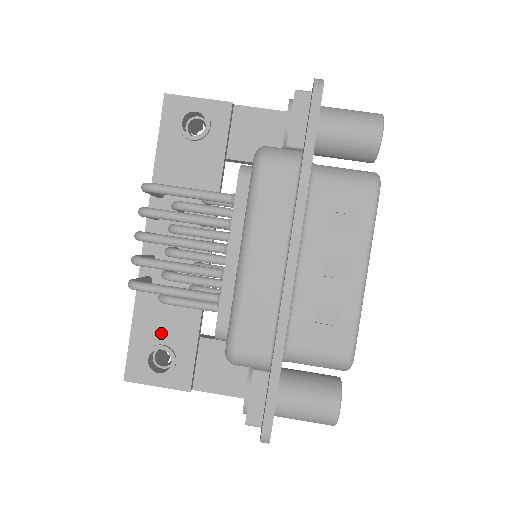
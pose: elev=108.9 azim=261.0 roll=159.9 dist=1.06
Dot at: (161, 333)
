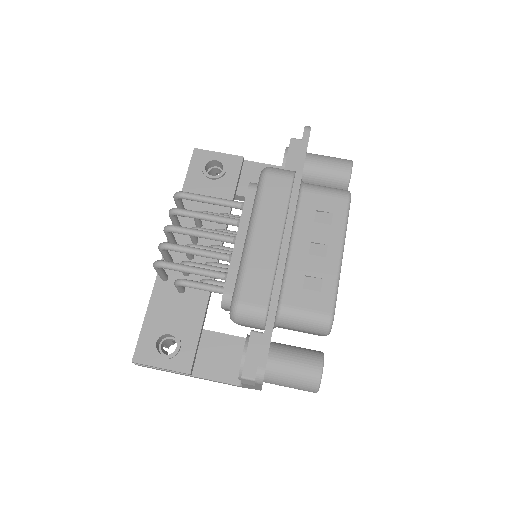
Dot at: (170, 321)
